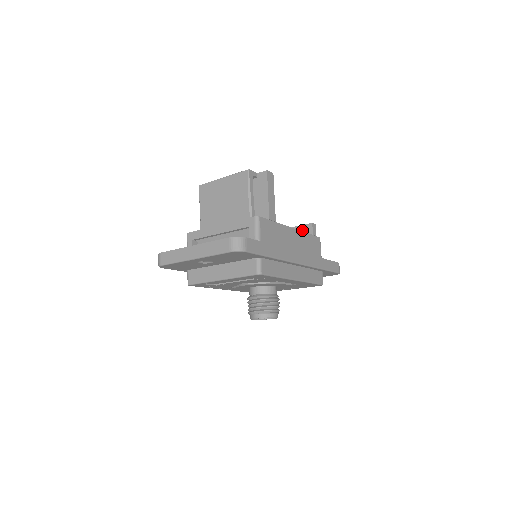
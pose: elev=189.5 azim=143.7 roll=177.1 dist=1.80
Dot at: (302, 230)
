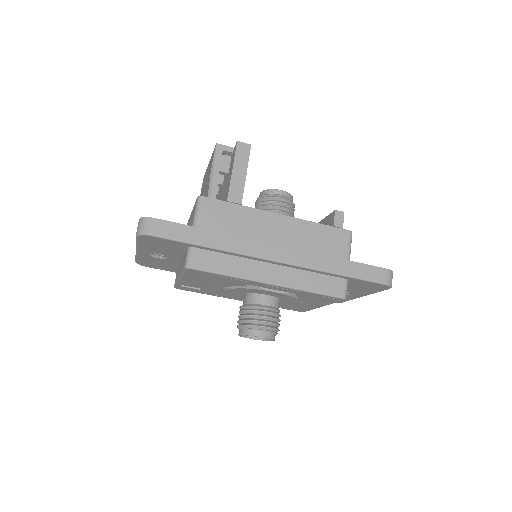
Dot at: (327, 222)
